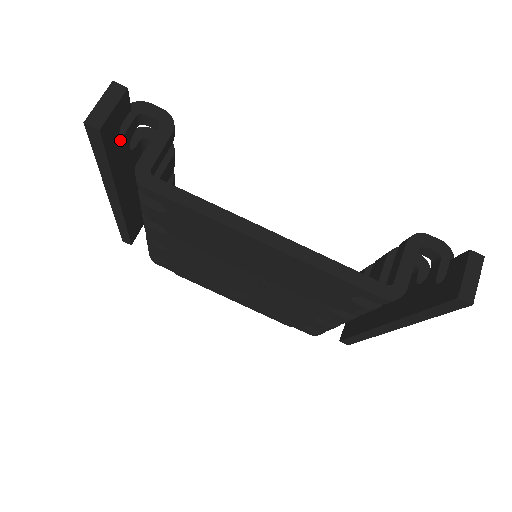
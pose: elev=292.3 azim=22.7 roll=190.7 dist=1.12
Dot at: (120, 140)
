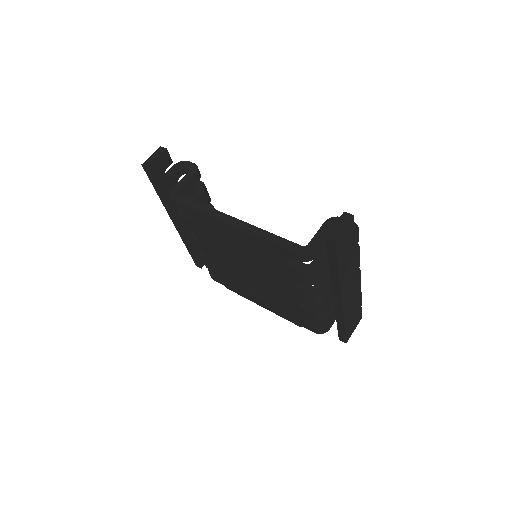
Dot at: (167, 179)
